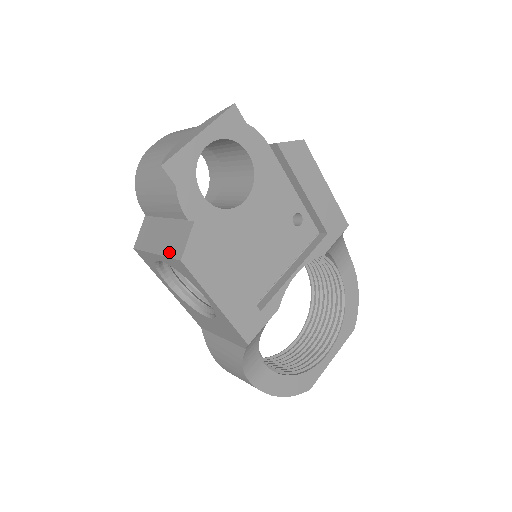
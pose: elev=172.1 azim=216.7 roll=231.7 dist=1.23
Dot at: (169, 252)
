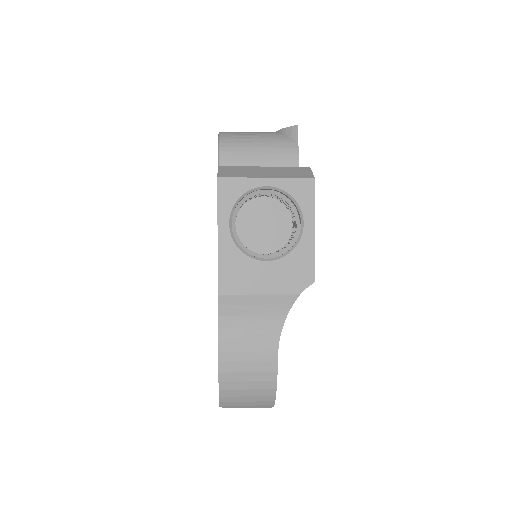
Dot at: (292, 176)
